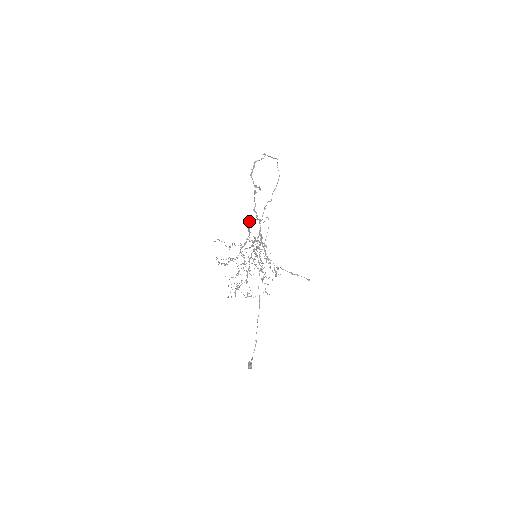
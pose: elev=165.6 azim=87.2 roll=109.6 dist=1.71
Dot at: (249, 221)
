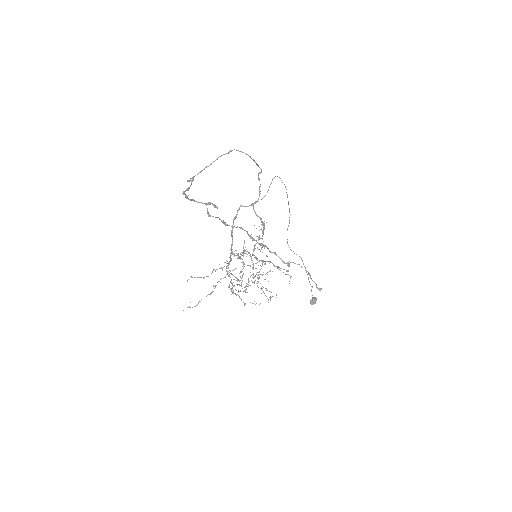
Dot at: occluded
